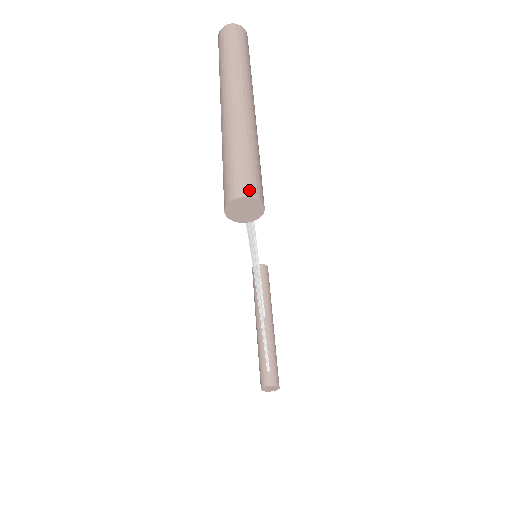
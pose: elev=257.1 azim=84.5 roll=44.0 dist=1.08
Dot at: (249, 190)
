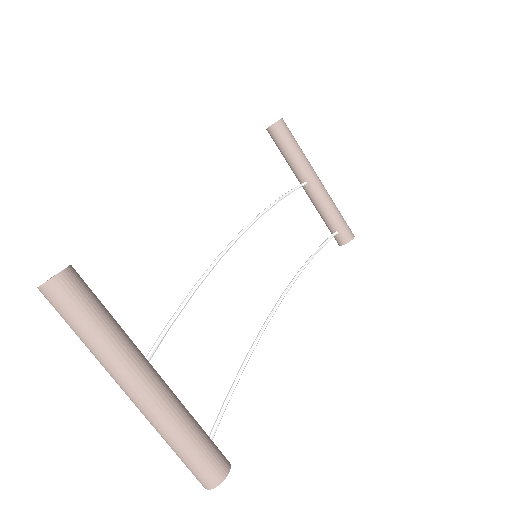
Dot at: (208, 484)
